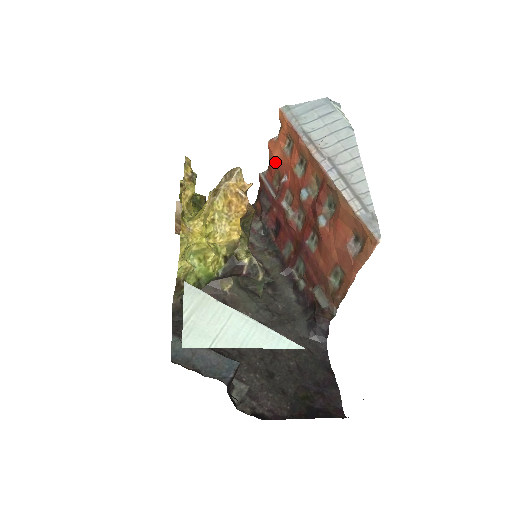
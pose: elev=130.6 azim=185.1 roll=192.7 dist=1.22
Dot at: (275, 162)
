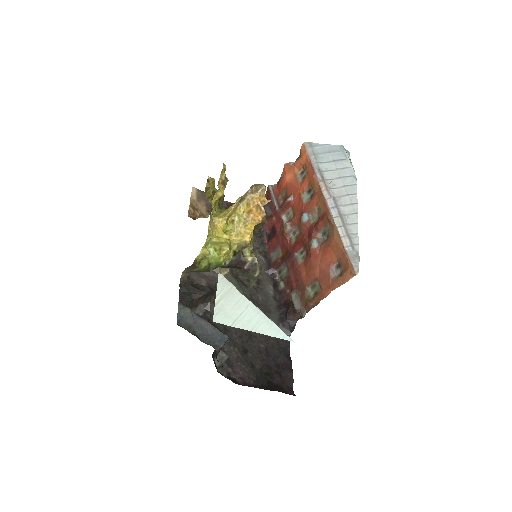
Dot at: (286, 182)
